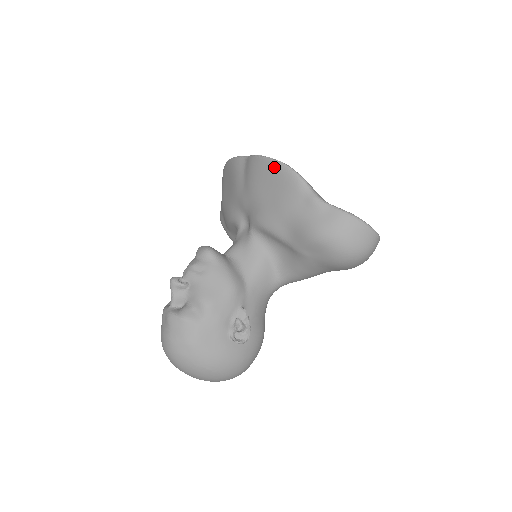
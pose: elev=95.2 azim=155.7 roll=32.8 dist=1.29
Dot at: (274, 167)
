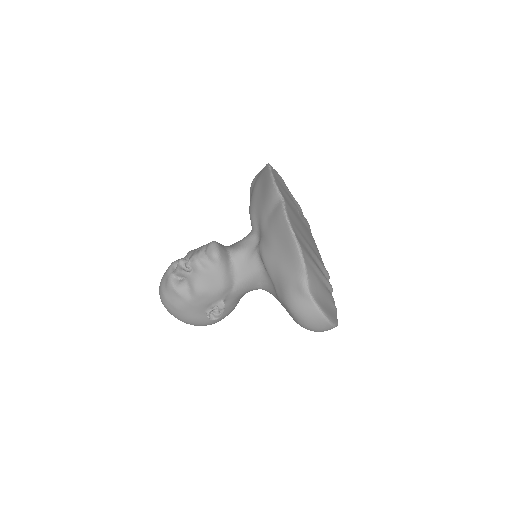
Dot at: (291, 240)
